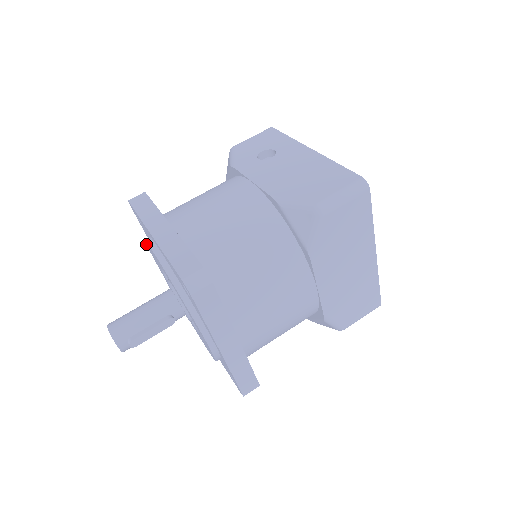
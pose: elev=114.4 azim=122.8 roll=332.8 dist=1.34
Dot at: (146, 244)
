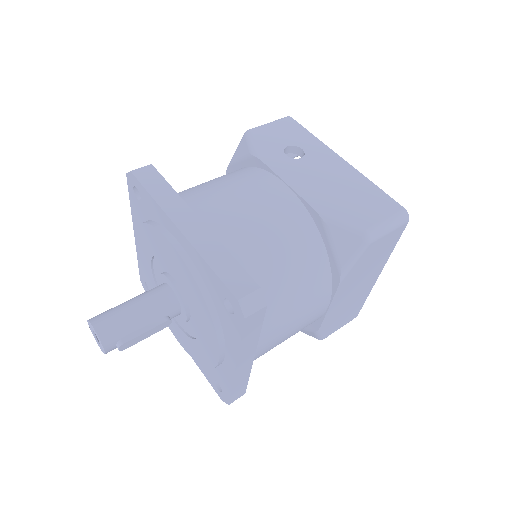
Dot at: (141, 226)
